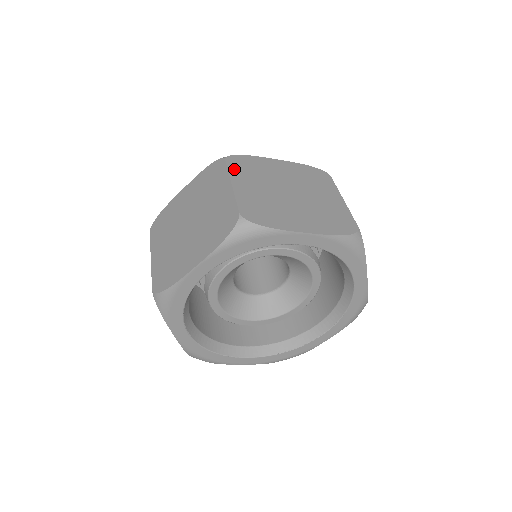
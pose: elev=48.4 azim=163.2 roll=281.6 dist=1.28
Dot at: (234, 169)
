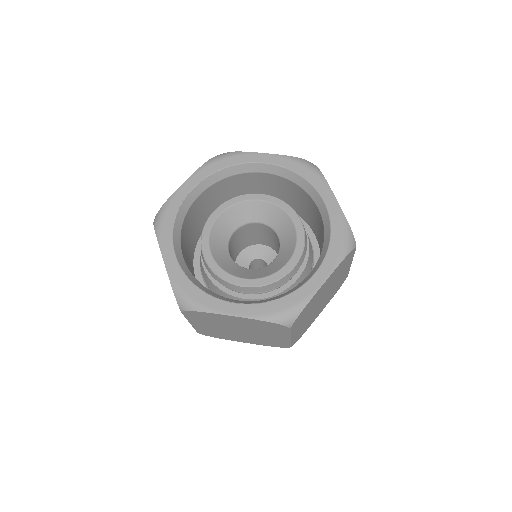
Dot at: occluded
